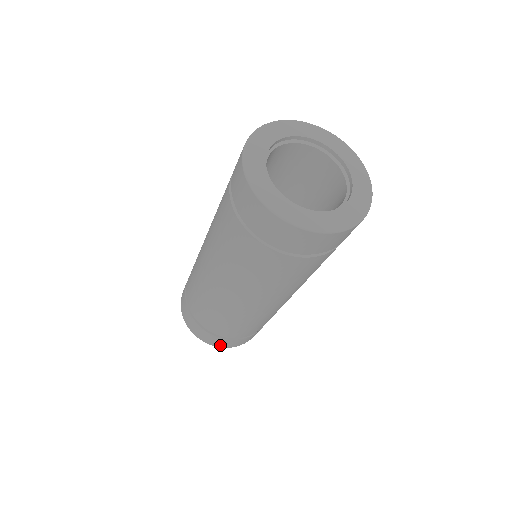
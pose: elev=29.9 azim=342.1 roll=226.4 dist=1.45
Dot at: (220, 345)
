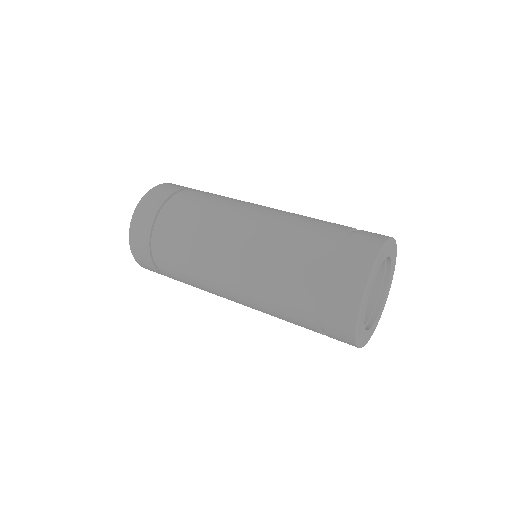
Dot at: occluded
